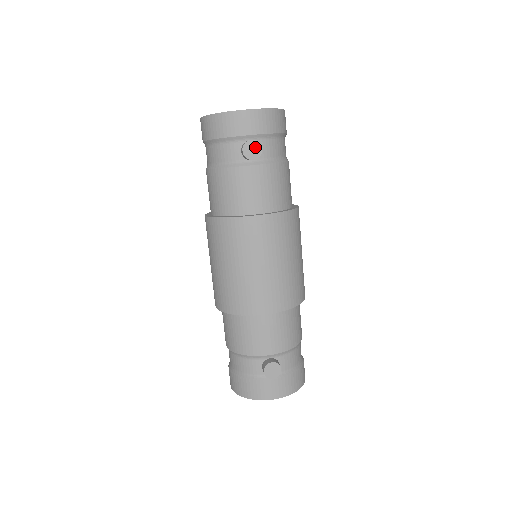
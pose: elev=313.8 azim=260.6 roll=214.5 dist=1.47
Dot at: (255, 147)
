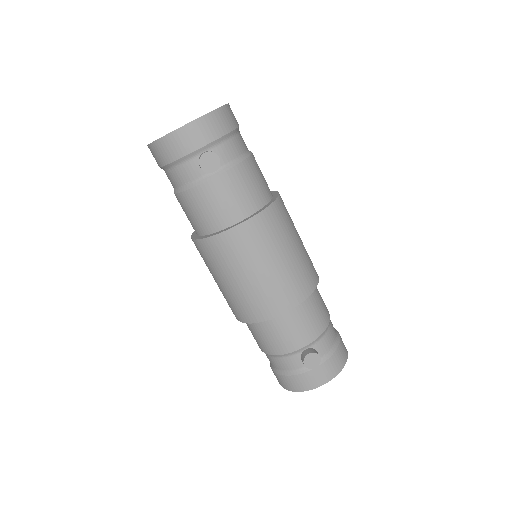
Dot at: (211, 158)
